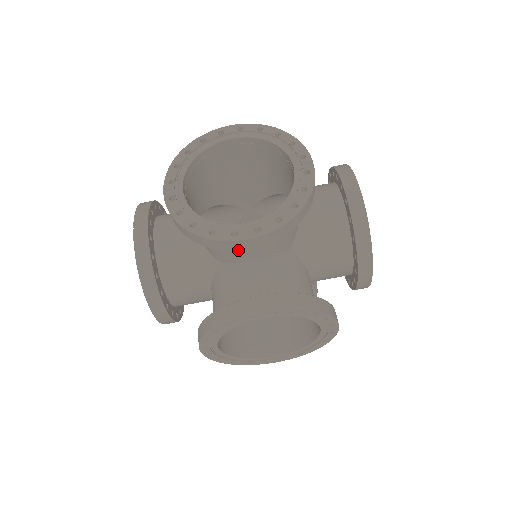
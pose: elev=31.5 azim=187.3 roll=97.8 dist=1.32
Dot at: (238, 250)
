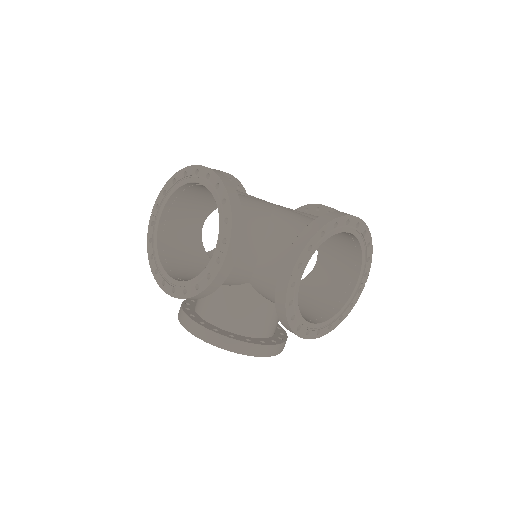
Dot at: occluded
